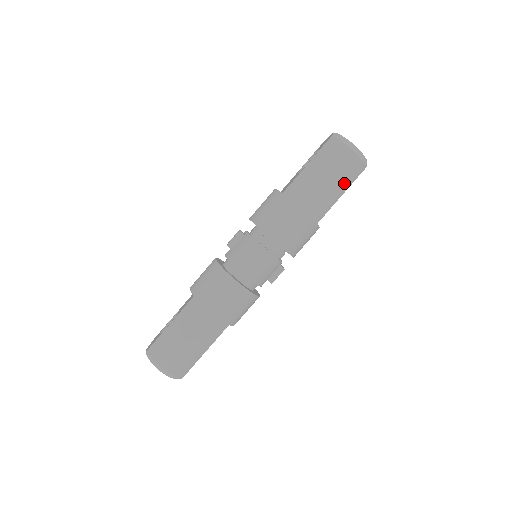
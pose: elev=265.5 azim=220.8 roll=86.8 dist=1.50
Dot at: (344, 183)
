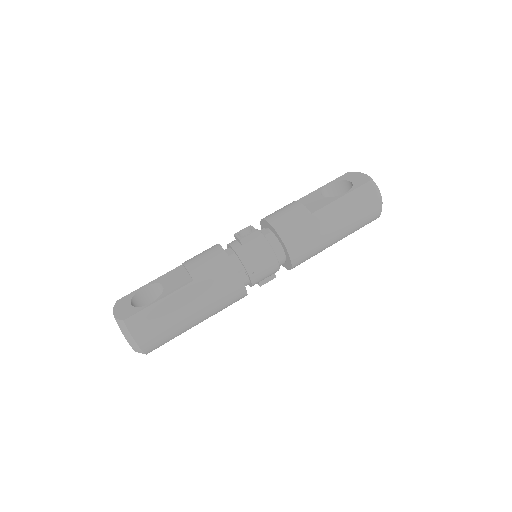
Dot at: (360, 225)
